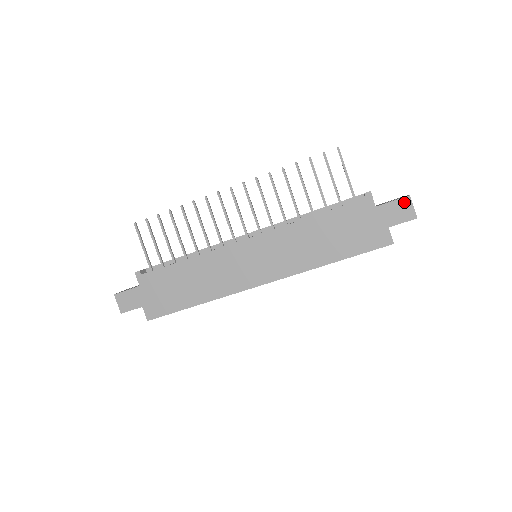
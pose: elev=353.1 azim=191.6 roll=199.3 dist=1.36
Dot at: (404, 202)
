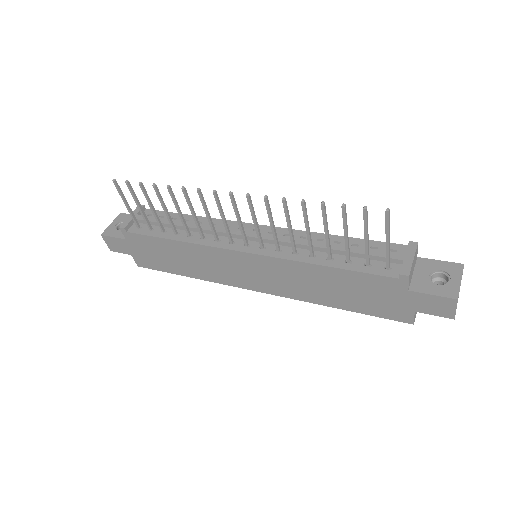
Dot at: (446, 302)
